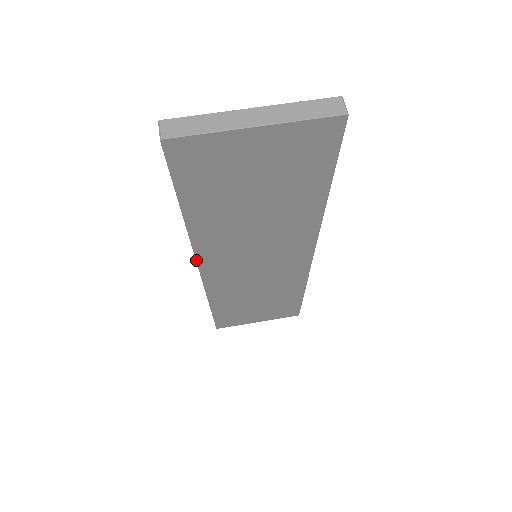
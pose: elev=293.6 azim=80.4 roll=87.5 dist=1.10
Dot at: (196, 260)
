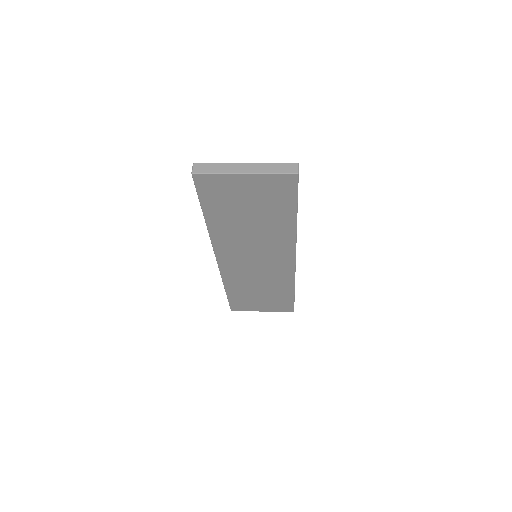
Dot at: (214, 251)
